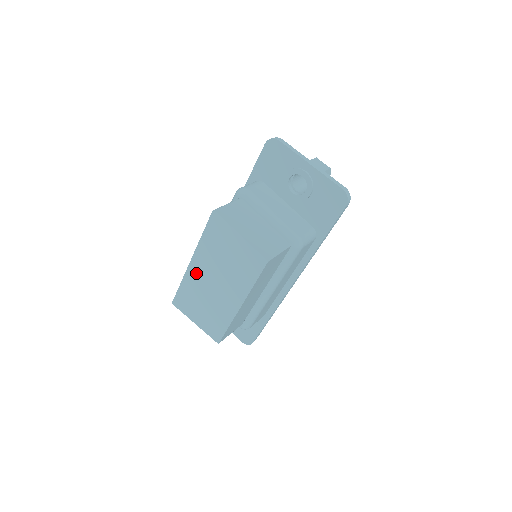
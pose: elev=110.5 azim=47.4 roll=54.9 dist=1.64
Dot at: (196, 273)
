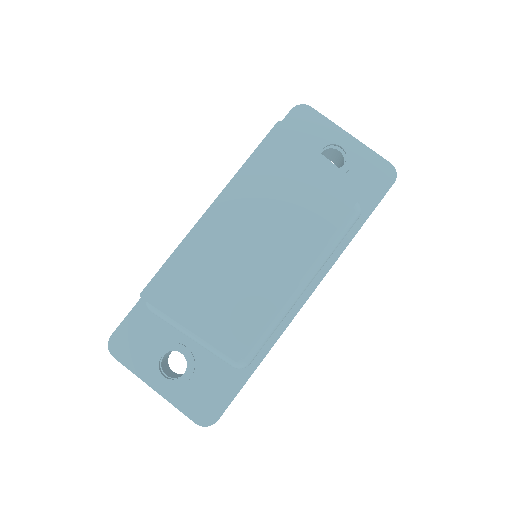
Dot at: (218, 225)
